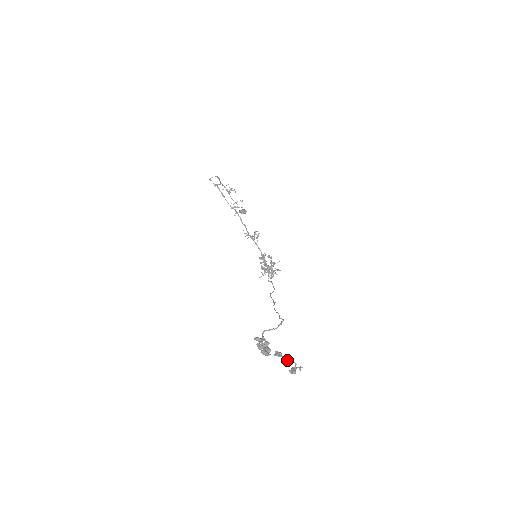
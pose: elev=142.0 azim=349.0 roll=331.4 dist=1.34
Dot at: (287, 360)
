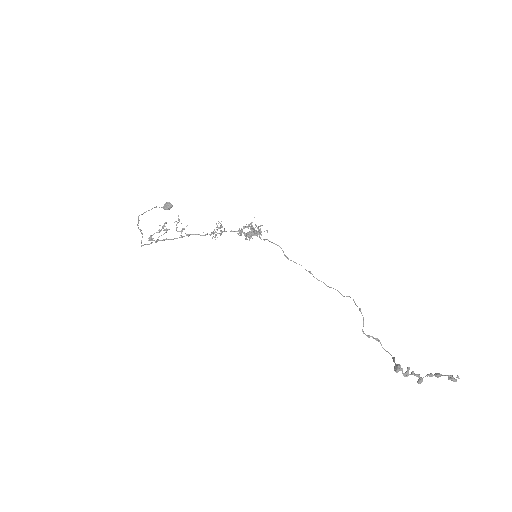
Dot at: (441, 375)
